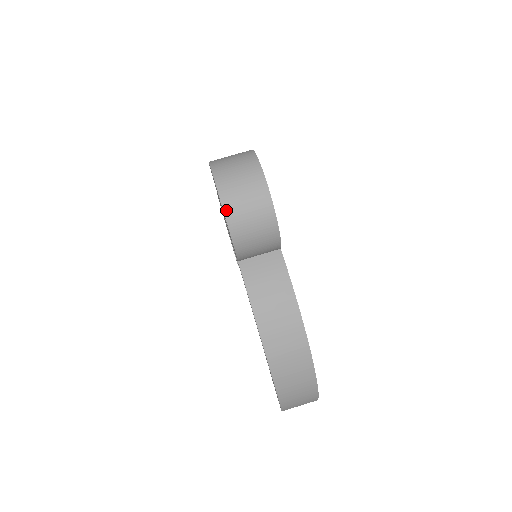
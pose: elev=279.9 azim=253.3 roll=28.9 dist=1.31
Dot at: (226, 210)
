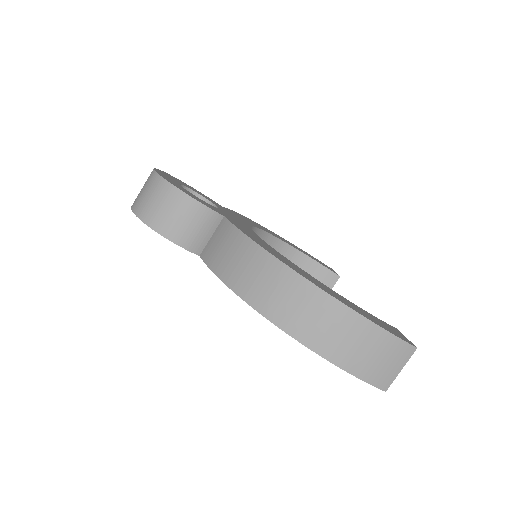
Dot at: (140, 216)
